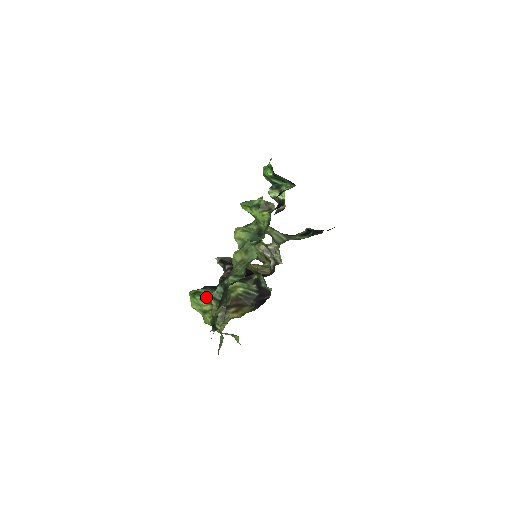
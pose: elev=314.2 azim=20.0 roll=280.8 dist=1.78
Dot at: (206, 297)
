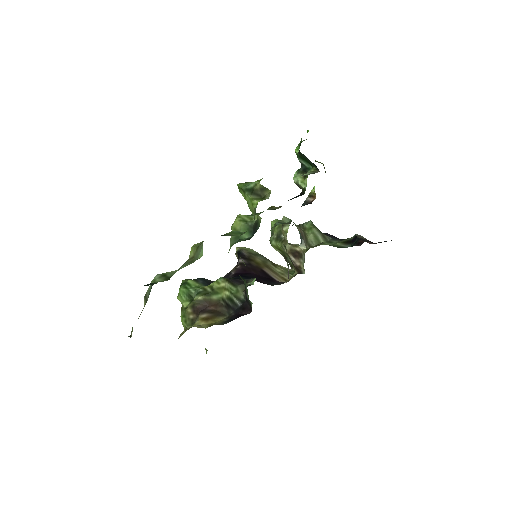
Dot at: (189, 291)
